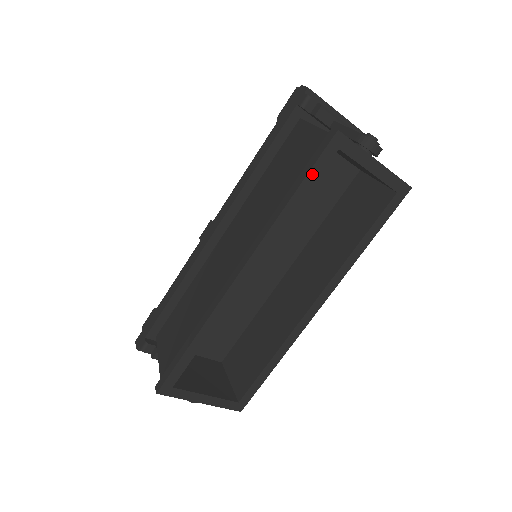
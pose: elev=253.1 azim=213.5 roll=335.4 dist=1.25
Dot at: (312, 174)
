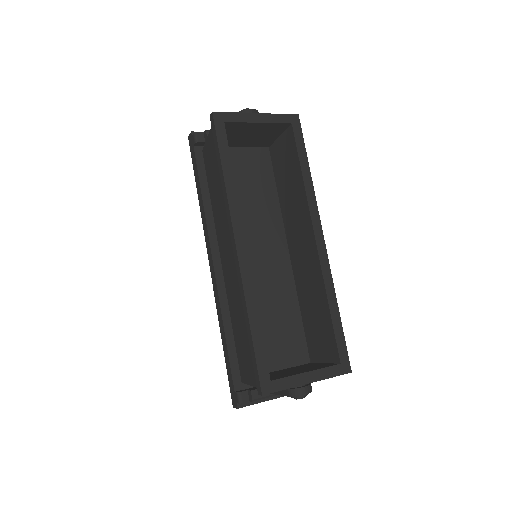
Dot at: (222, 147)
